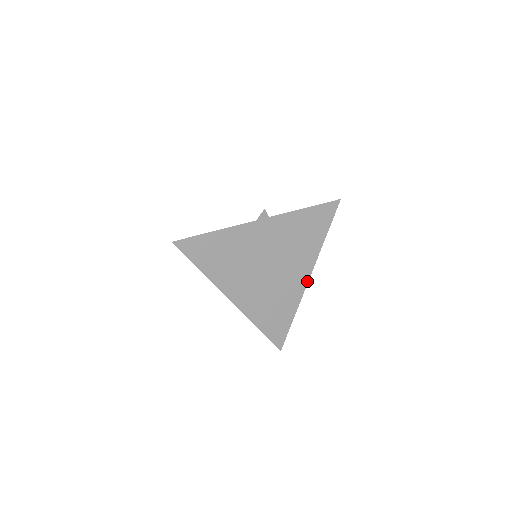
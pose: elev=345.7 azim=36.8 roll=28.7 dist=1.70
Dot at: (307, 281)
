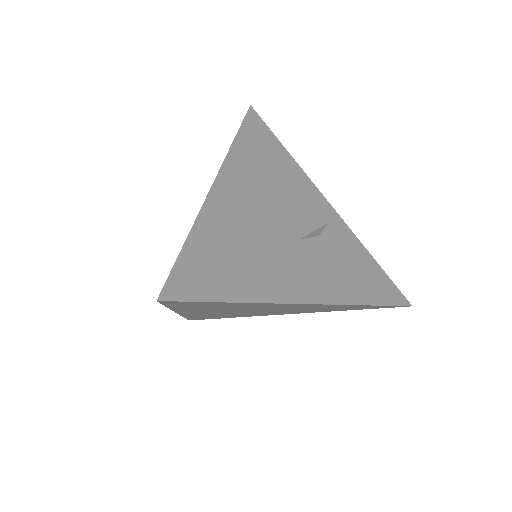
Dot at: (282, 314)
